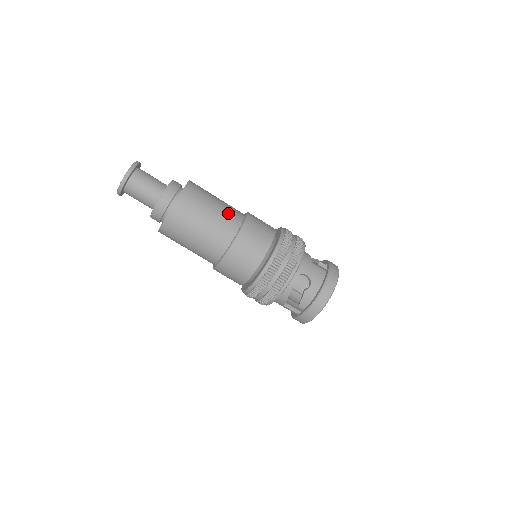
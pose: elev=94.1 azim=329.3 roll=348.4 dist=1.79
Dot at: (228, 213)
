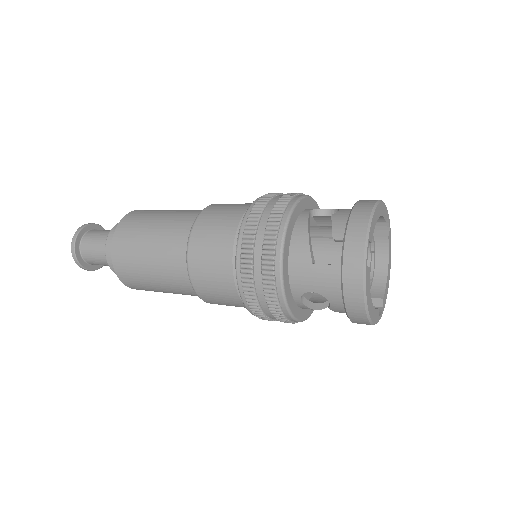
Dot at: (167, 259)
